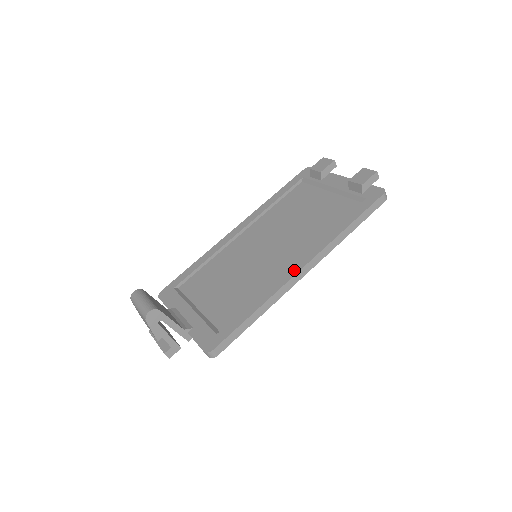
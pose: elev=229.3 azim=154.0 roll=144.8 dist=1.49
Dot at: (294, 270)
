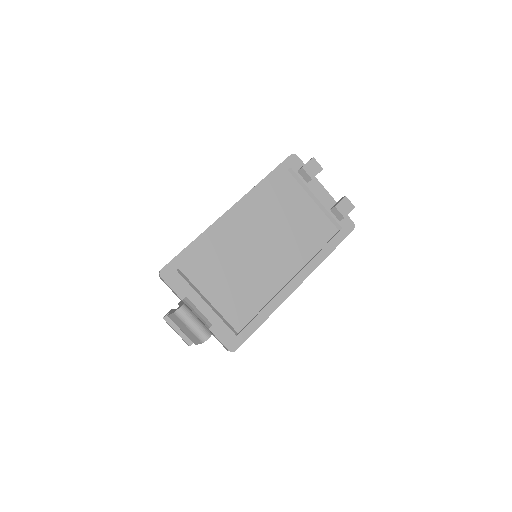
Dot at: (293, 287)
